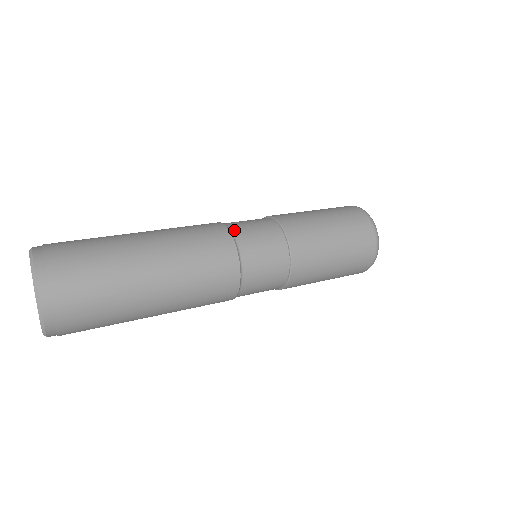
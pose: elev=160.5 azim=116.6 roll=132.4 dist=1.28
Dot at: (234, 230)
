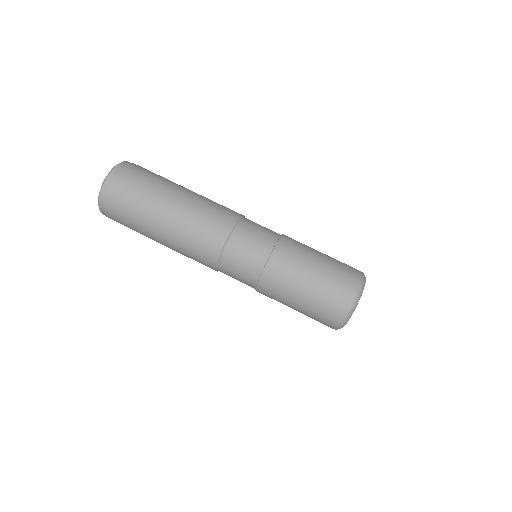
Dot at: (221, 269)
